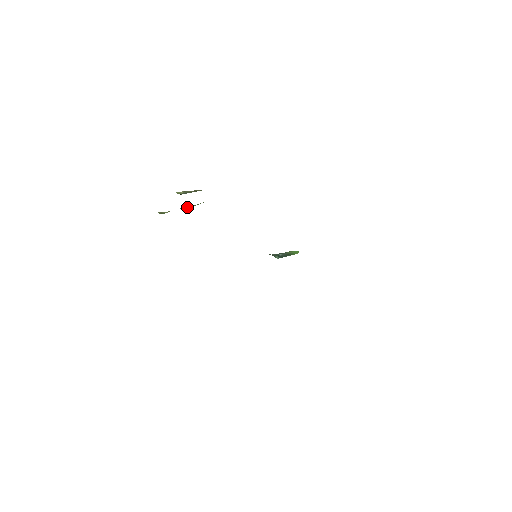
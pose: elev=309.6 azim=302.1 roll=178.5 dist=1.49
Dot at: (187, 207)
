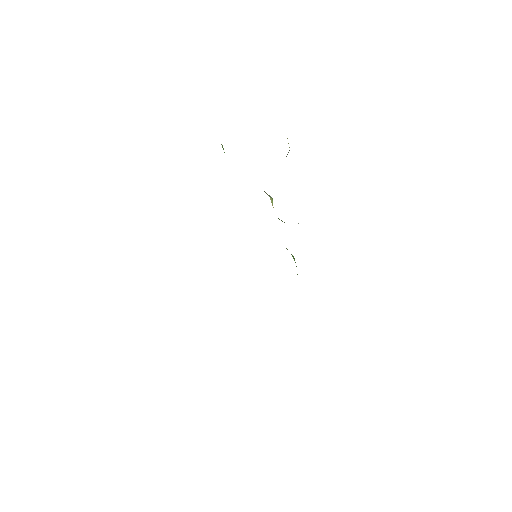
Dot at: occluded
